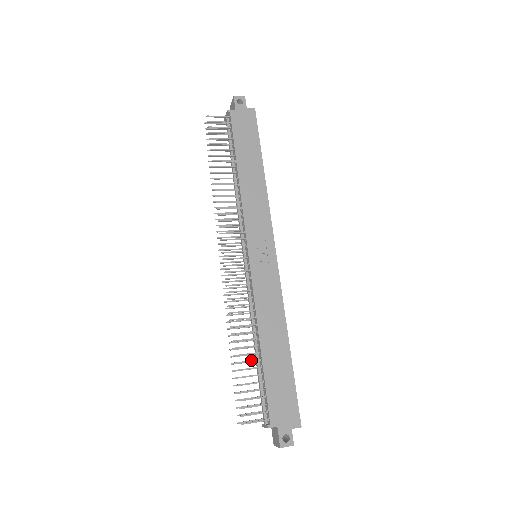
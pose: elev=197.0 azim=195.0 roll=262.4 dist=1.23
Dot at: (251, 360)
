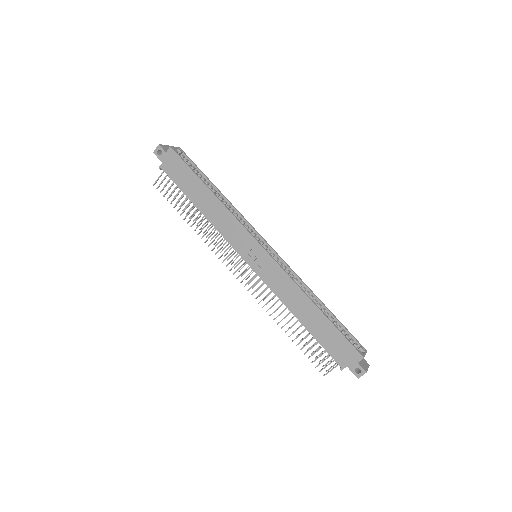
Dot at: (301, 333)
